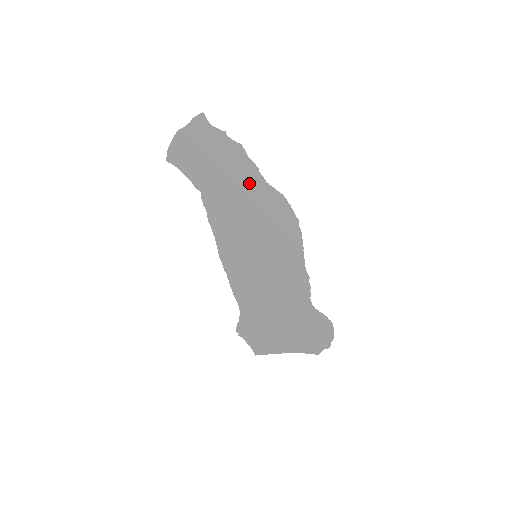
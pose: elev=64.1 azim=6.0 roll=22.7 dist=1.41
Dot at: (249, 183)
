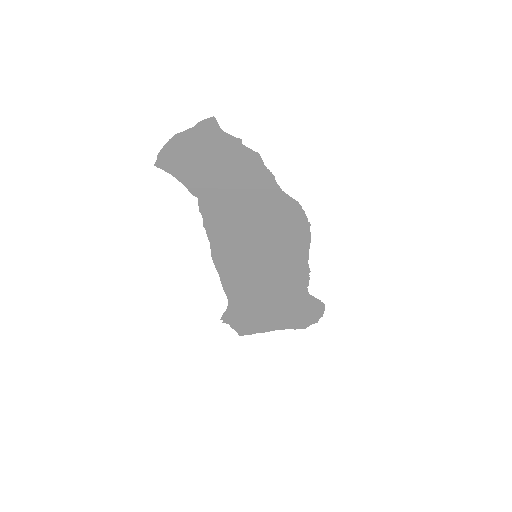
Dot at: (261, 191)
